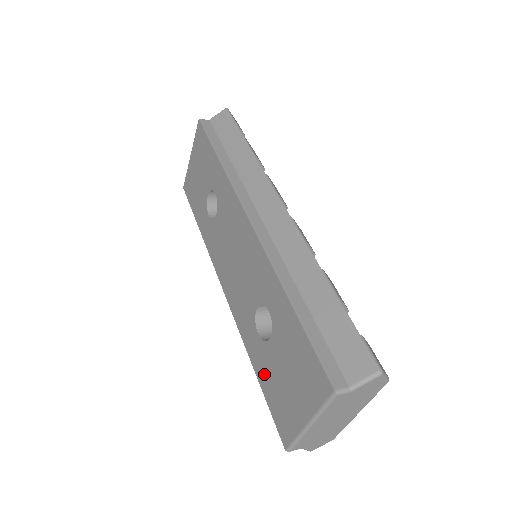
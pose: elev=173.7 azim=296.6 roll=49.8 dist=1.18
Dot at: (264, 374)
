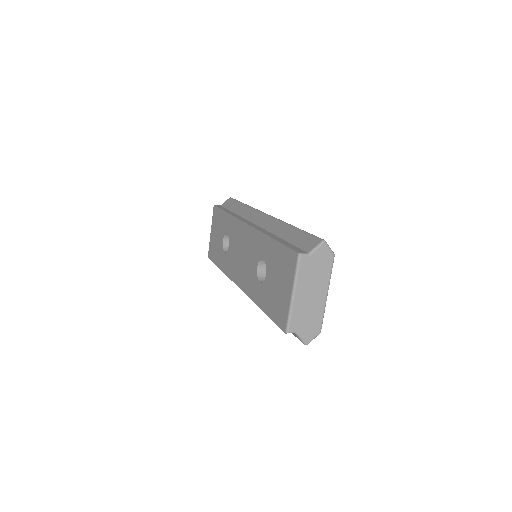
Dot at: (267, 302)
